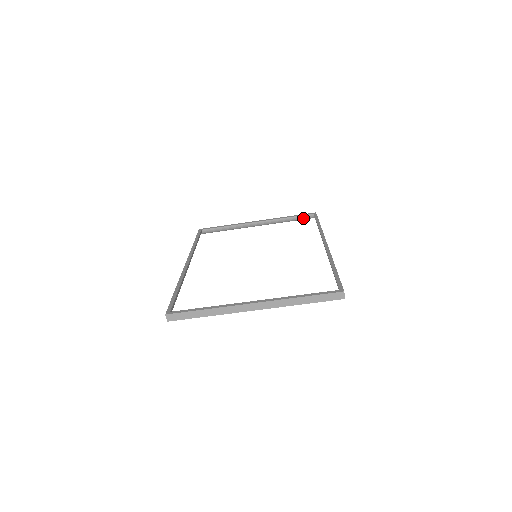
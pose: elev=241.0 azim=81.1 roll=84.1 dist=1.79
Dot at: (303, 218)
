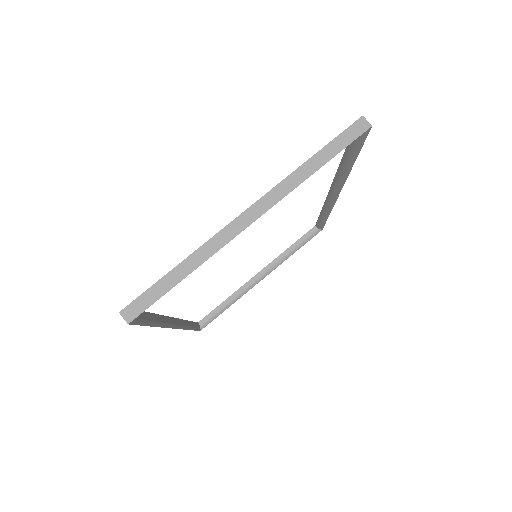
Dot at: (307, 238)
